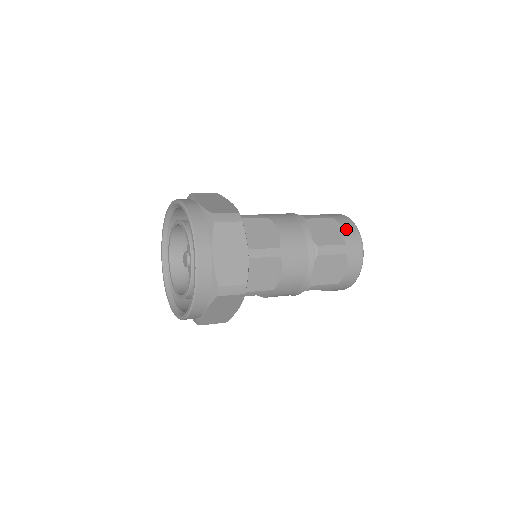
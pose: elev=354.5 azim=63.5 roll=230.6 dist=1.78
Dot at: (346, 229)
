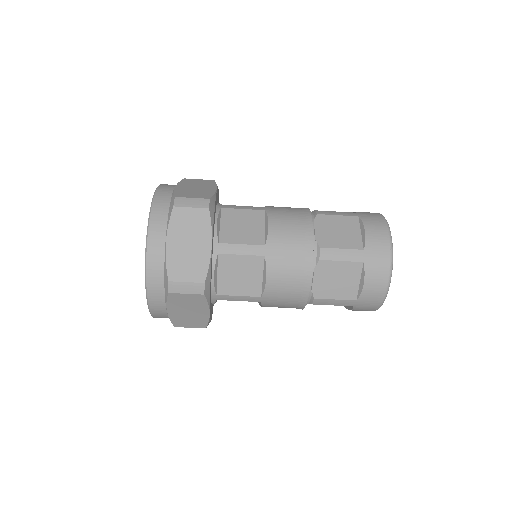
Dot at: (370, 230)
